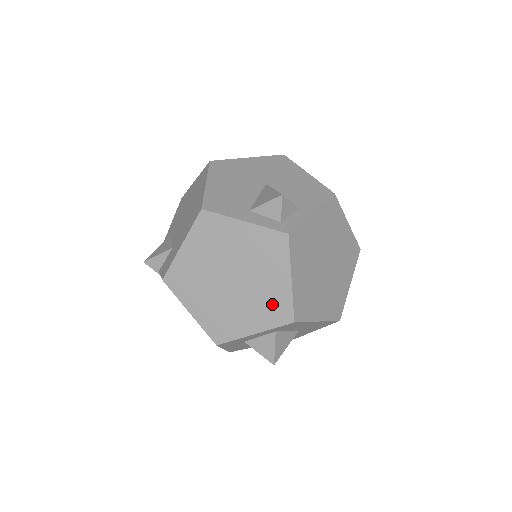
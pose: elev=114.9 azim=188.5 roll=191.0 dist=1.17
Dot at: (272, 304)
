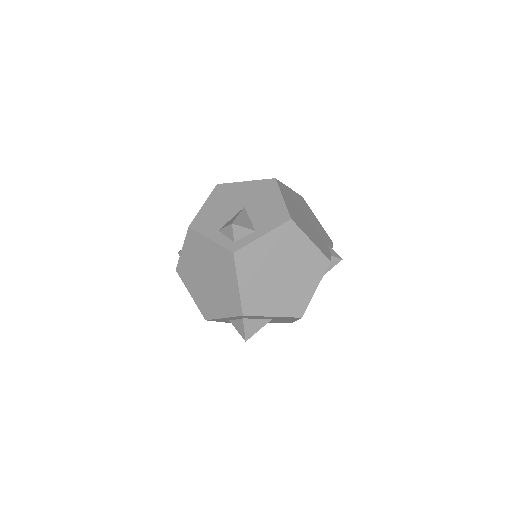
Dot at: (230, 300)
